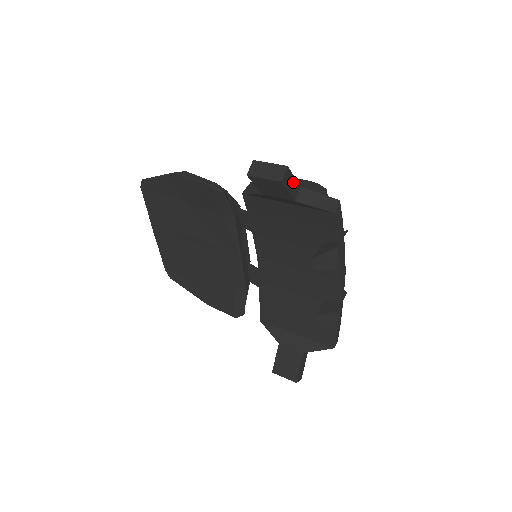
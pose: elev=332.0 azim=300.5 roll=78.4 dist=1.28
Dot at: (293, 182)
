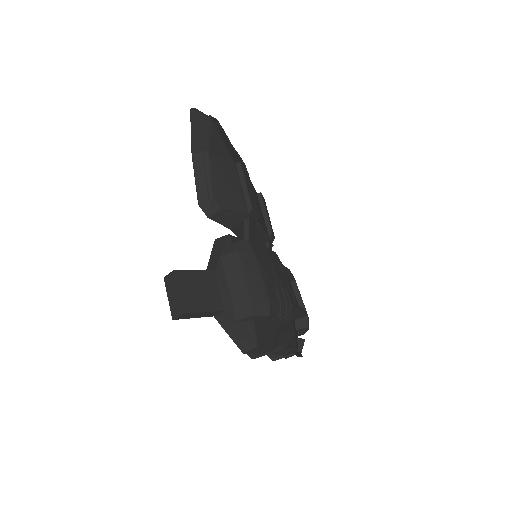
Dot at: (203, 313)
